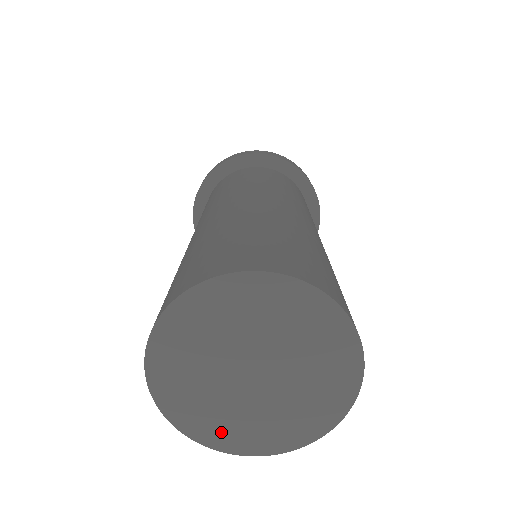
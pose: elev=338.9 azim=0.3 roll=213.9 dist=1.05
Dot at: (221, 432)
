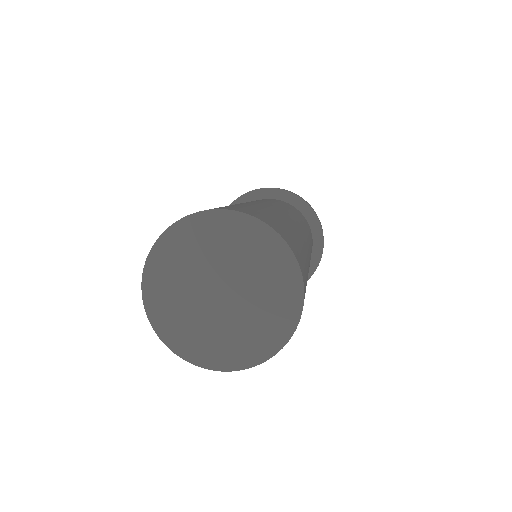
Dot at: (218, 353)
